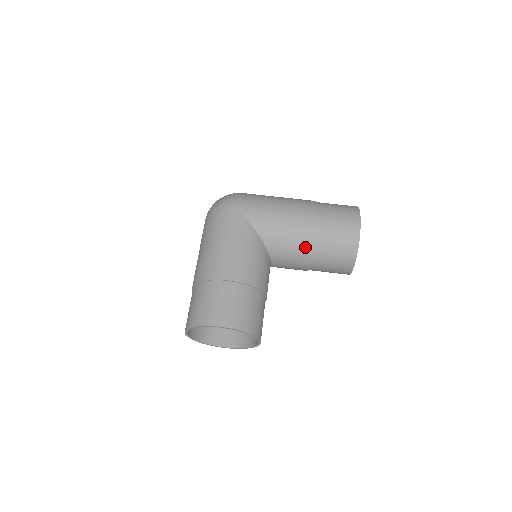
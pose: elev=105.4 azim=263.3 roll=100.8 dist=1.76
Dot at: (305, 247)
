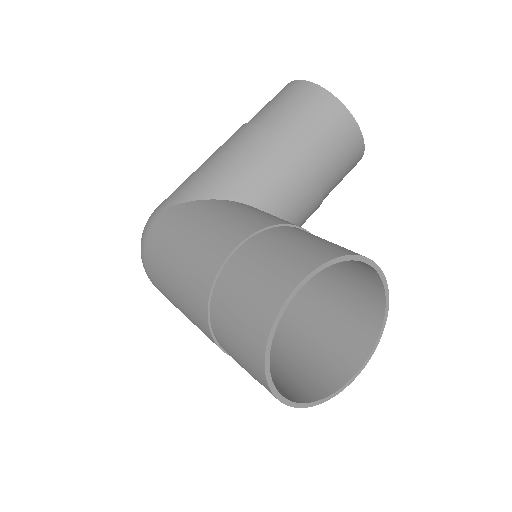
Dot at: (280, 153)
